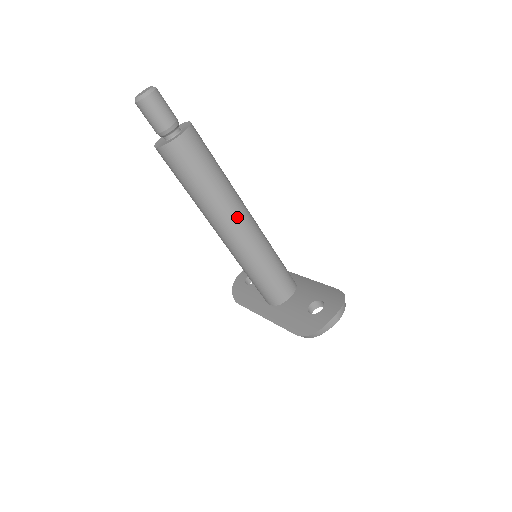
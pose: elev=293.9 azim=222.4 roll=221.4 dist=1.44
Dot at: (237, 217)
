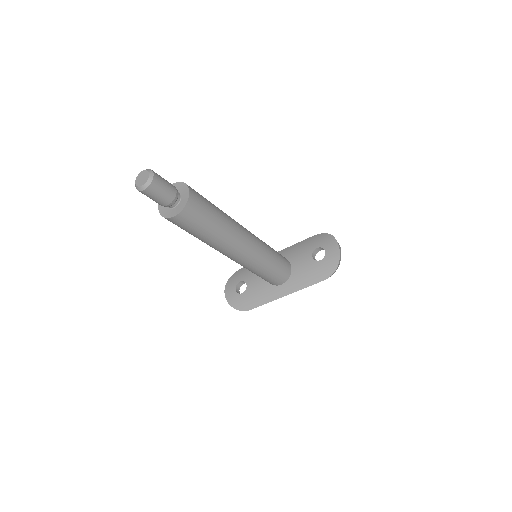
Dot at: (243, 231)
